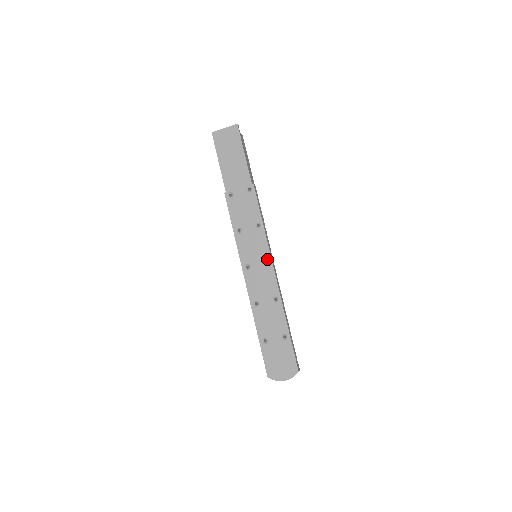
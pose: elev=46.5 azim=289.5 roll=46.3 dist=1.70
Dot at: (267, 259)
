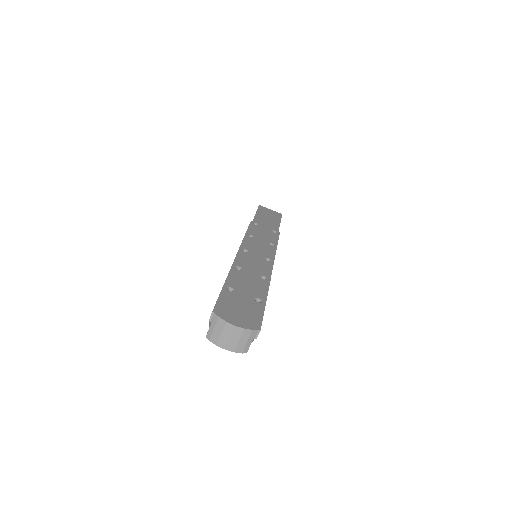
Dot at: (270, 259)
